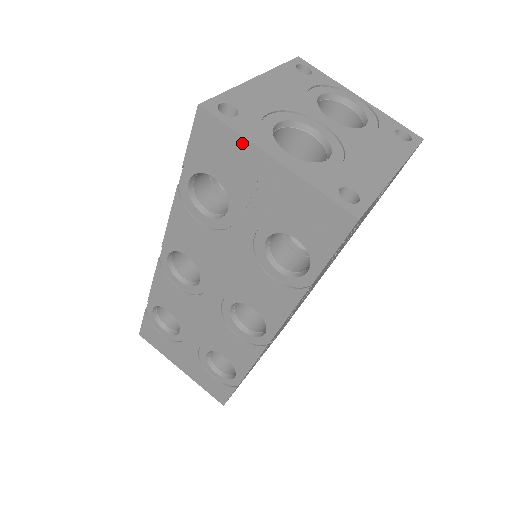
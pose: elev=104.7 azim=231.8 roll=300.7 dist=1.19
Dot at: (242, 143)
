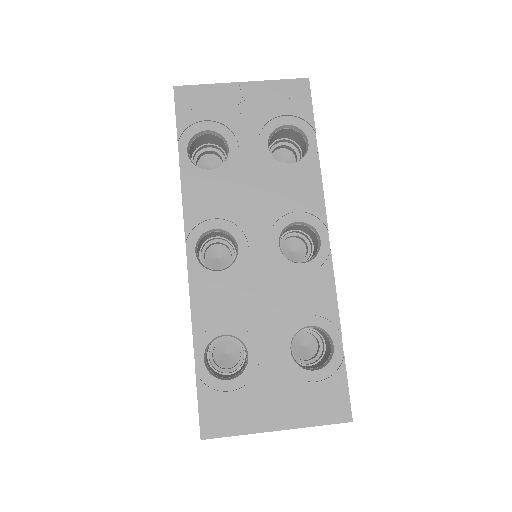
Dot at: (215, 88)
